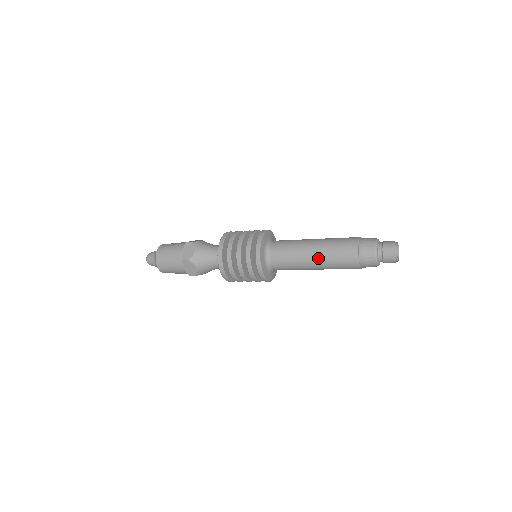
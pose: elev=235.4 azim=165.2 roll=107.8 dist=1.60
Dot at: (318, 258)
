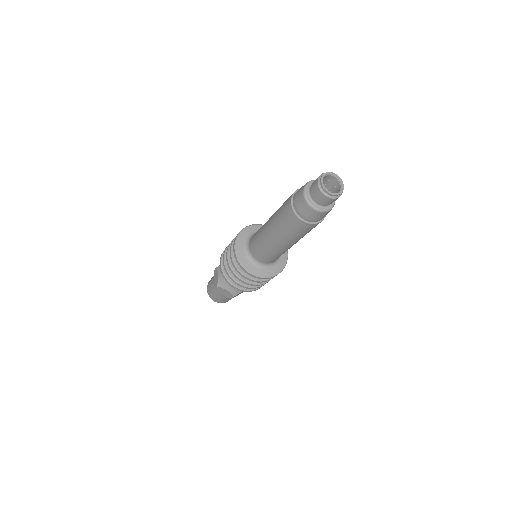
Dot at: (271, 218)
